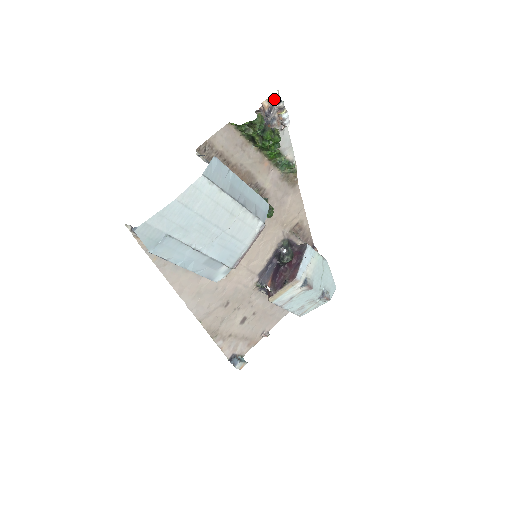
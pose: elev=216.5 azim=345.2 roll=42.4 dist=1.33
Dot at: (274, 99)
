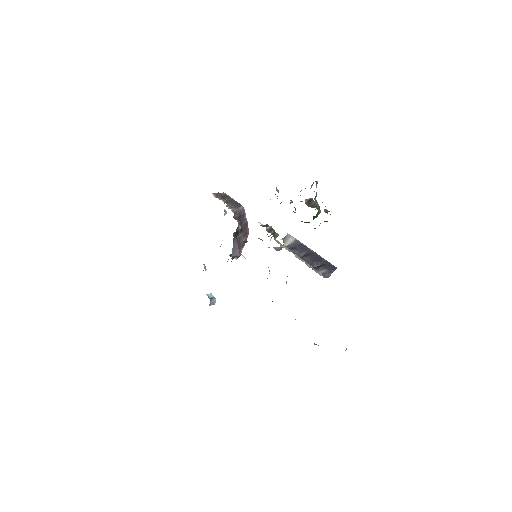
Dot at: occluded
